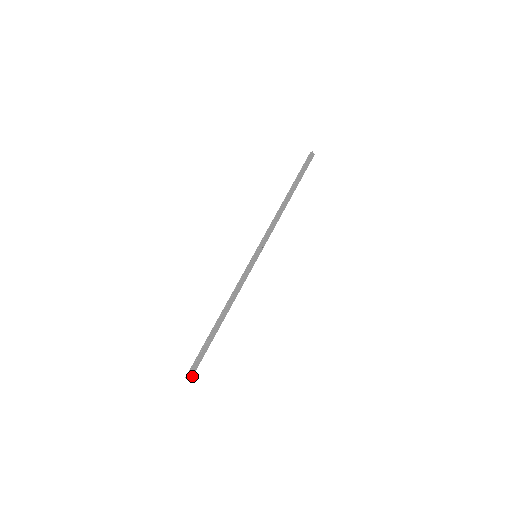
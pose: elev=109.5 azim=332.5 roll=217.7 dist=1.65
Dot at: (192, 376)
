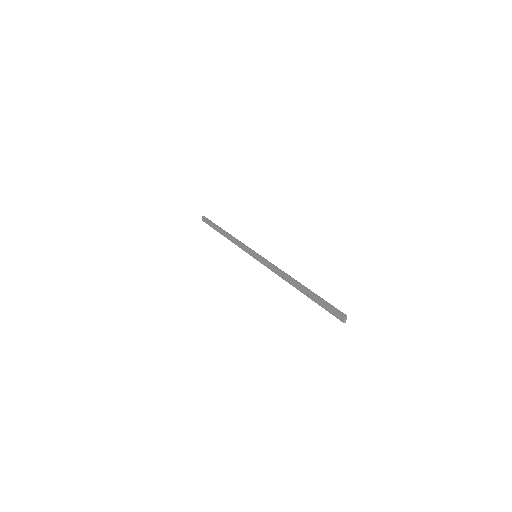
Dot at: (342, 319)
